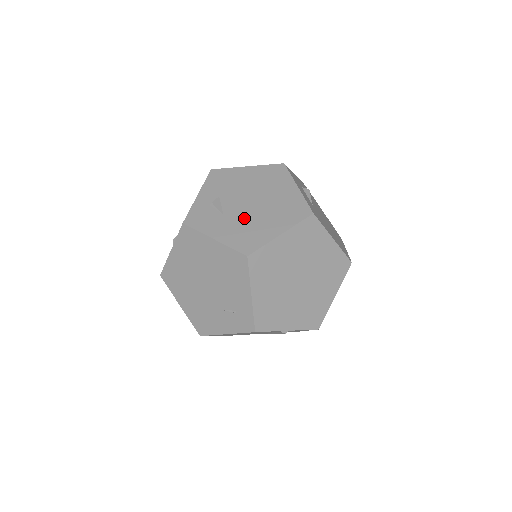
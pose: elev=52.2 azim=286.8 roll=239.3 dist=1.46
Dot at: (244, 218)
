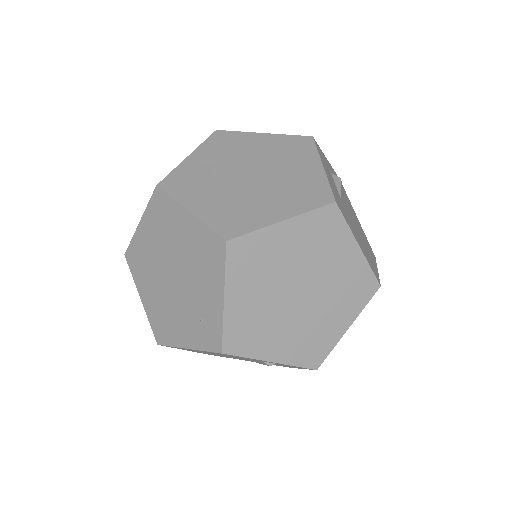
Dot at: (238, 192)
